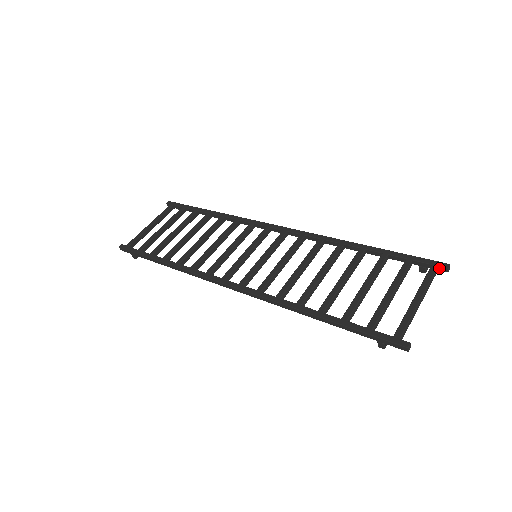
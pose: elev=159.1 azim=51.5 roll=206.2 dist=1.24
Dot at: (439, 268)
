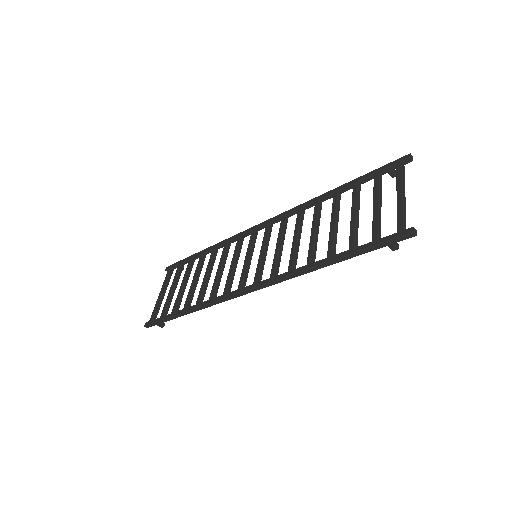
Dot at: (403, 162)
